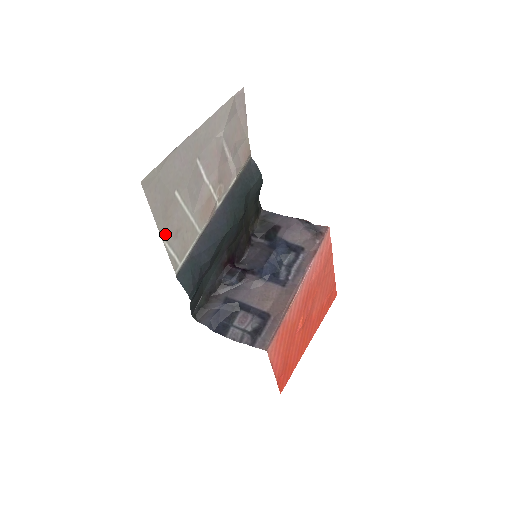
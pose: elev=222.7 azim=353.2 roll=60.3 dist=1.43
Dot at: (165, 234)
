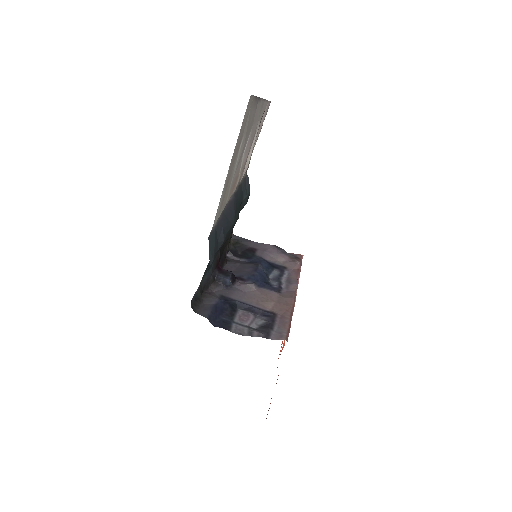
Dot at: (228, 173)
